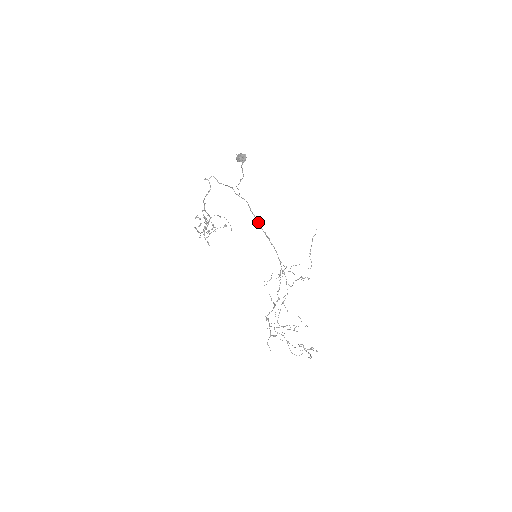
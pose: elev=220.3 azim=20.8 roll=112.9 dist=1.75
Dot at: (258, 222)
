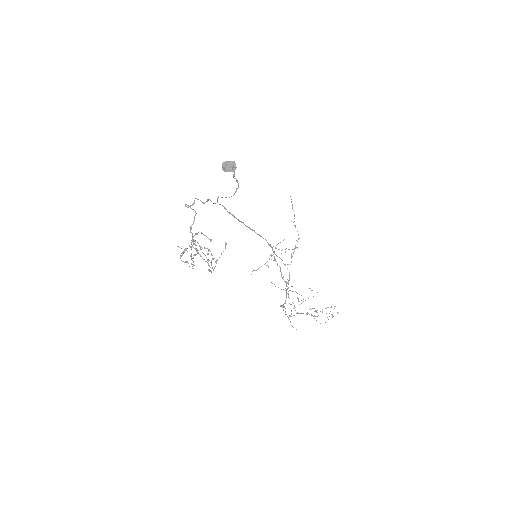
Dot at: (239, 220)
